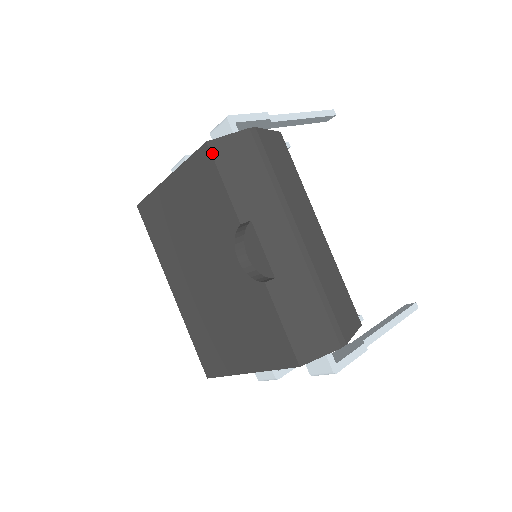
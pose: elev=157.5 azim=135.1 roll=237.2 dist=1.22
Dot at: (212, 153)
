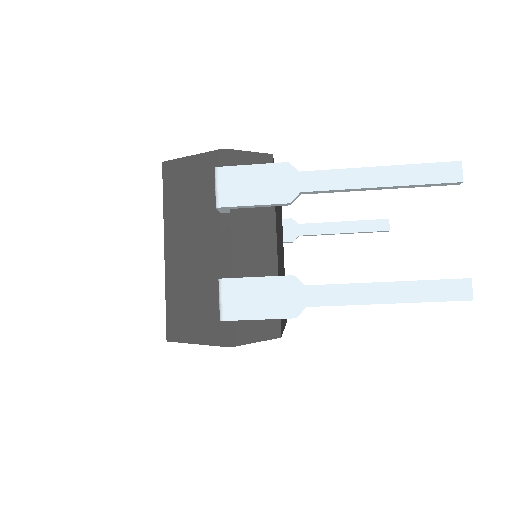
Dot at: occluded
